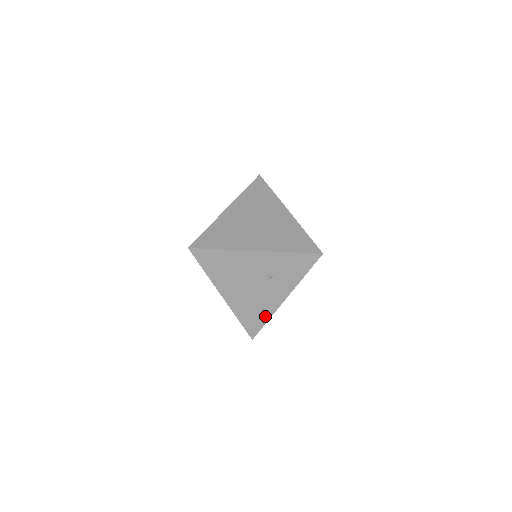
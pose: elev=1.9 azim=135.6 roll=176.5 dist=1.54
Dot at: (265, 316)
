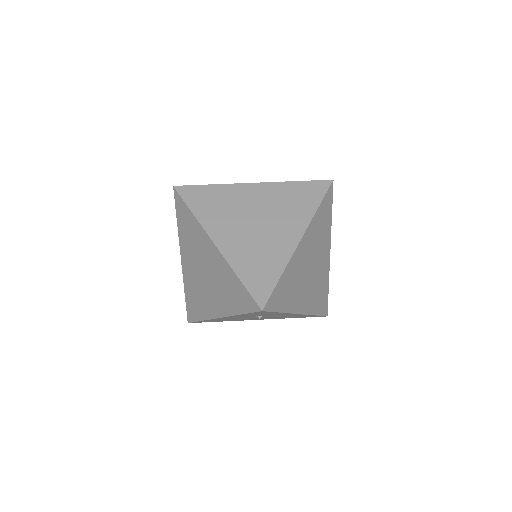
Dot at: occluded
